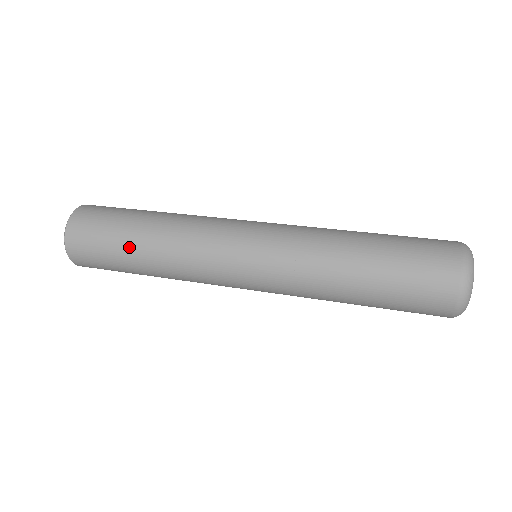
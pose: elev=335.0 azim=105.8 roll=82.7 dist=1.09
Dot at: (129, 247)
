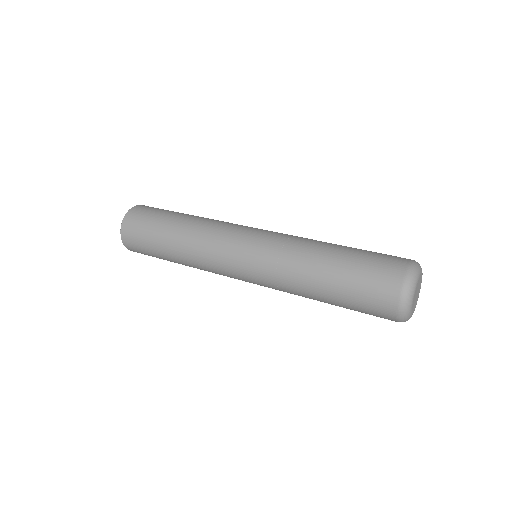
Dot at: (170, 220)
